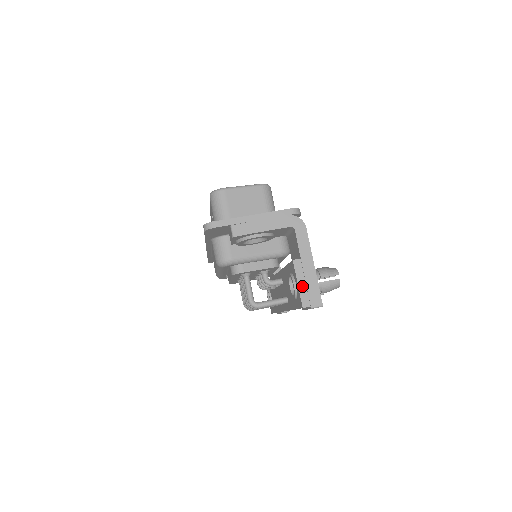
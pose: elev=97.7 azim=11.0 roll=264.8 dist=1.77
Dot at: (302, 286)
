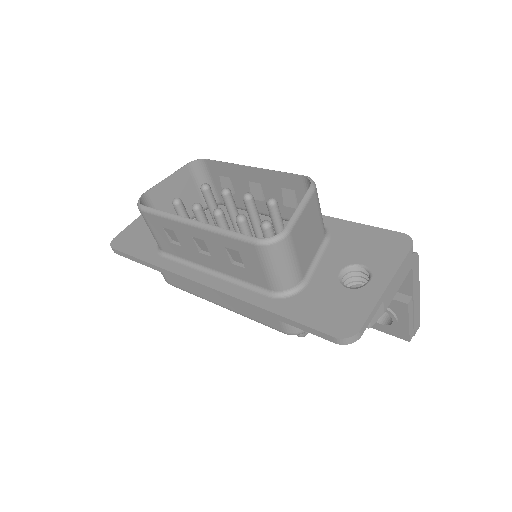
Dot at: (411, 323)
